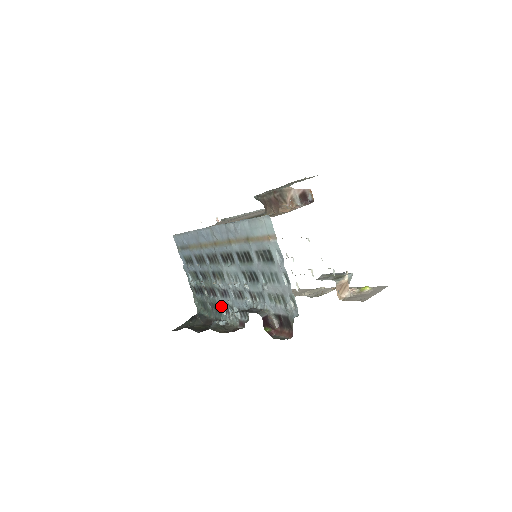
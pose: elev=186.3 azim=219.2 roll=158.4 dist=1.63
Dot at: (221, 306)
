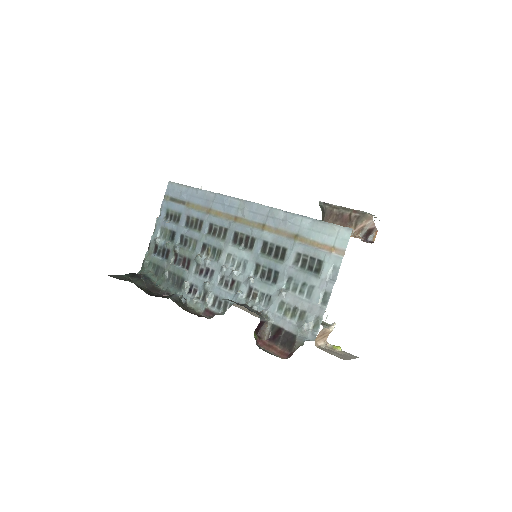
Dot at: (188, 282)
